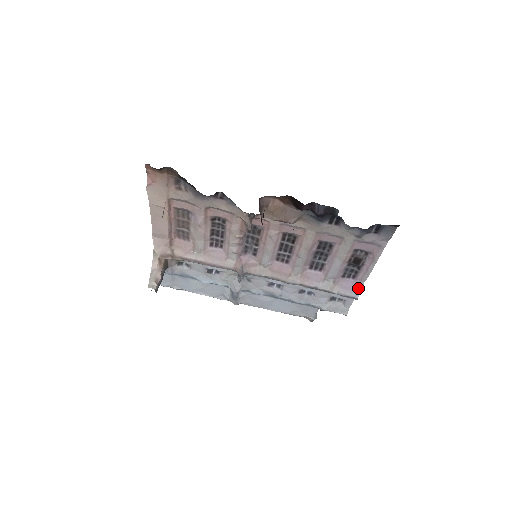
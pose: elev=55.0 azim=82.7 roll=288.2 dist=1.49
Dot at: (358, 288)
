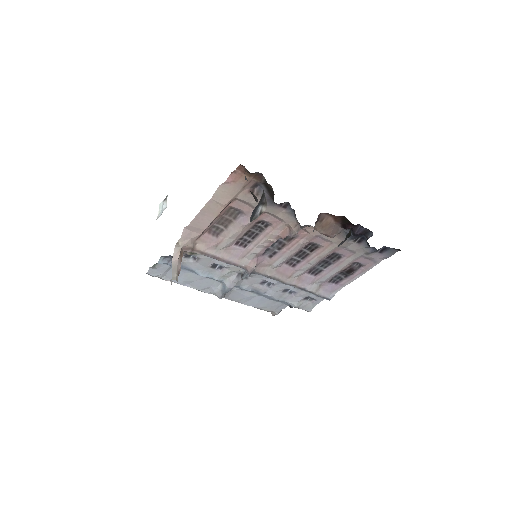
Dot at: (335, 291)
